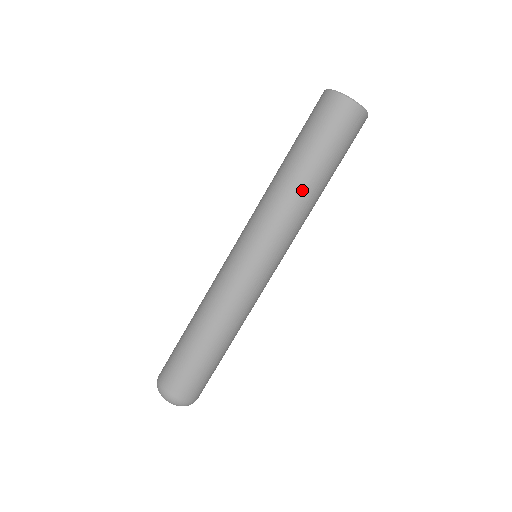
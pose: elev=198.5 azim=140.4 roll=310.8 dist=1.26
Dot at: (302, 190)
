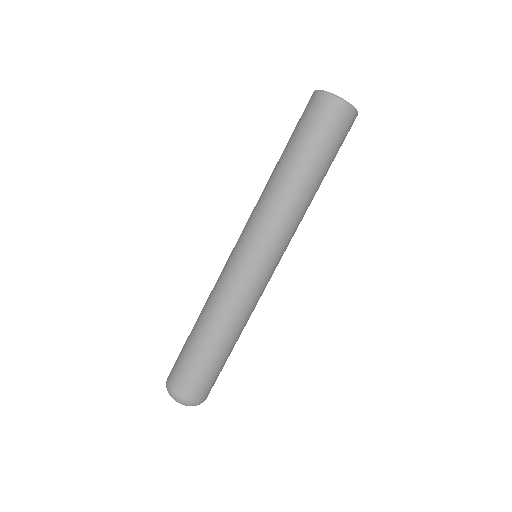
Dot at: (309, 196)
